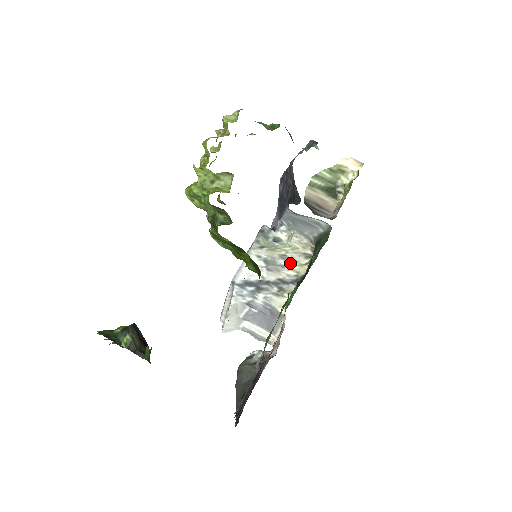
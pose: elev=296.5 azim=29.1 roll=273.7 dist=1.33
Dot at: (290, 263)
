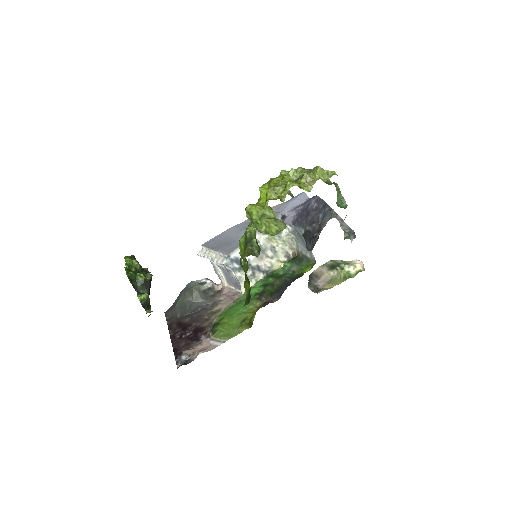
Dot at: (273, 256)
